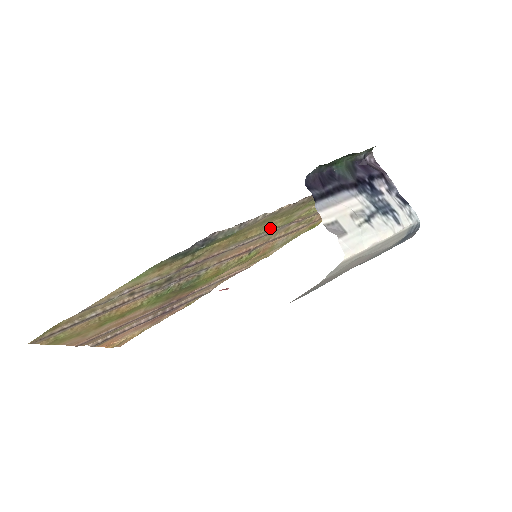
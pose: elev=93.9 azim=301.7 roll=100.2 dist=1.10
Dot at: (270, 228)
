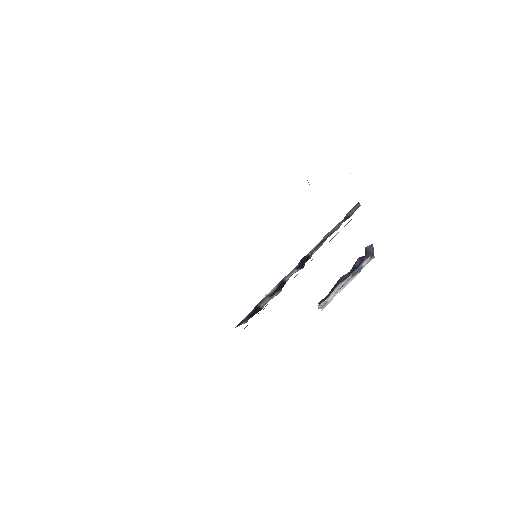
Dot at: occluded
